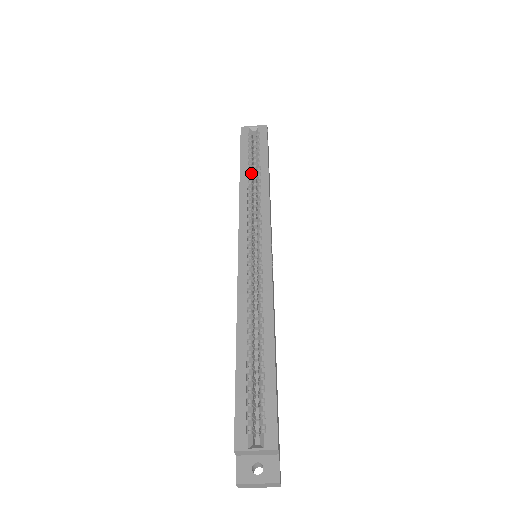
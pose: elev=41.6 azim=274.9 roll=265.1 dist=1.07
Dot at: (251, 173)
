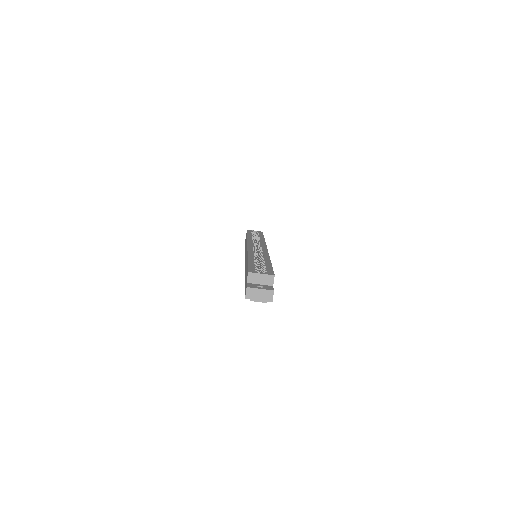
Dot at: occluded
